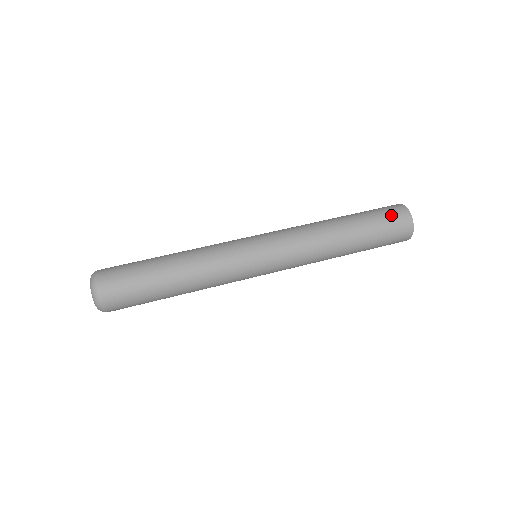
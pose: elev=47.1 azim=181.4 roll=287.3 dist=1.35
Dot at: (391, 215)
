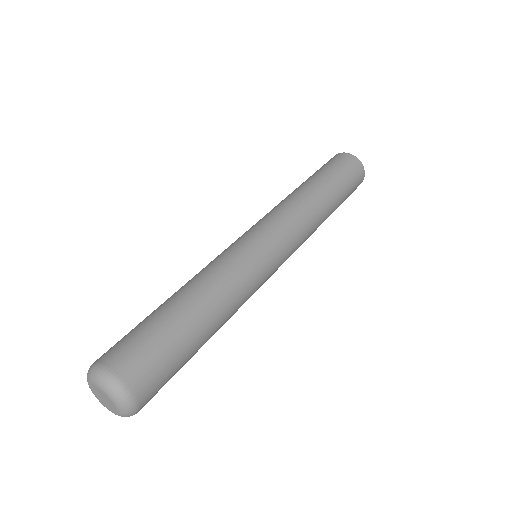
Dot at: (345, 164)
